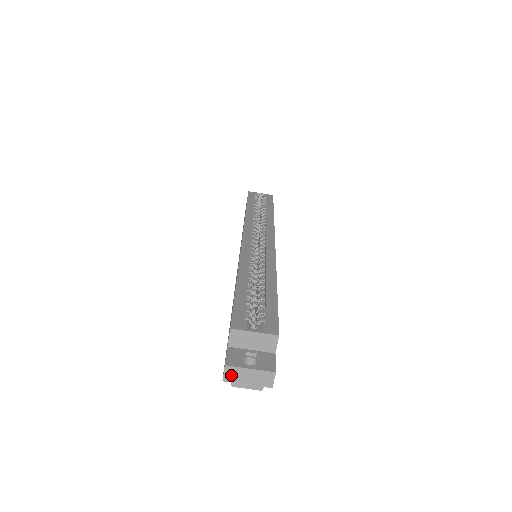
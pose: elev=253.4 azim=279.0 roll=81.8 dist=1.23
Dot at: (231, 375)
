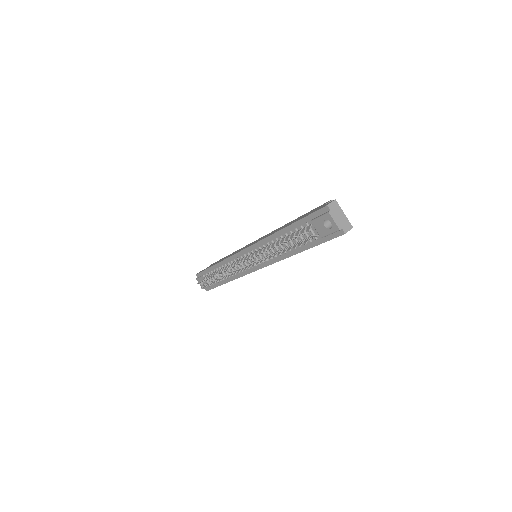
Dot at: (334, 207)
